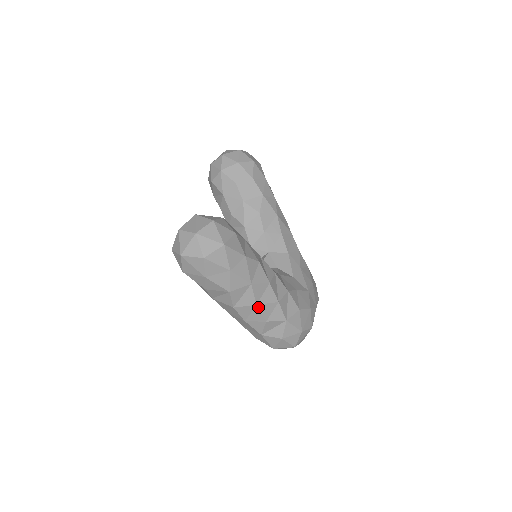
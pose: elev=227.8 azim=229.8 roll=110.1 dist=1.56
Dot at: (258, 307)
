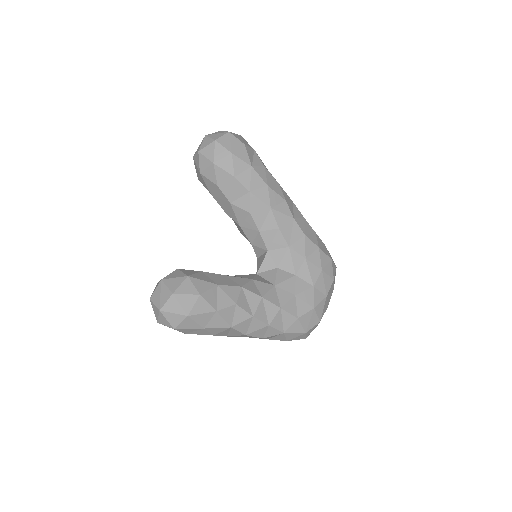
Dot at: (248, 335)
